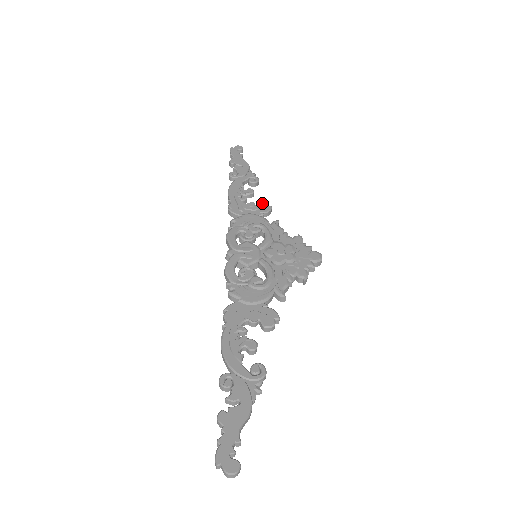
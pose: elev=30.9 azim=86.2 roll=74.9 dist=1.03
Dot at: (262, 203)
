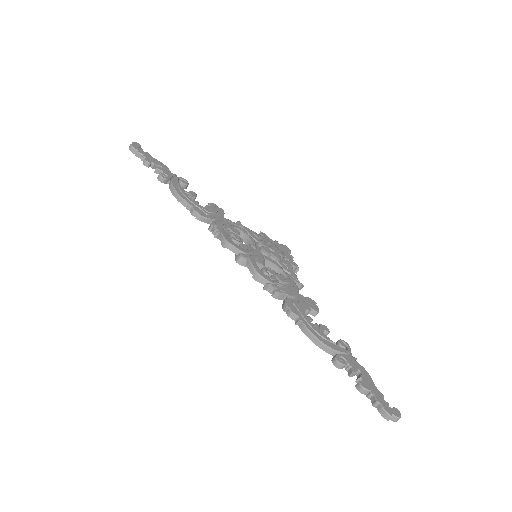
Dot at: (214, 205)
